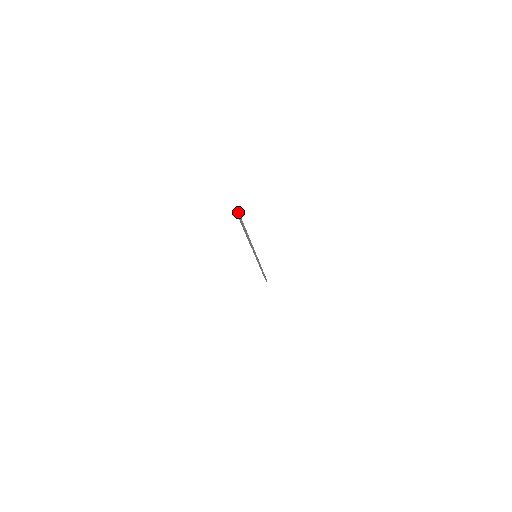
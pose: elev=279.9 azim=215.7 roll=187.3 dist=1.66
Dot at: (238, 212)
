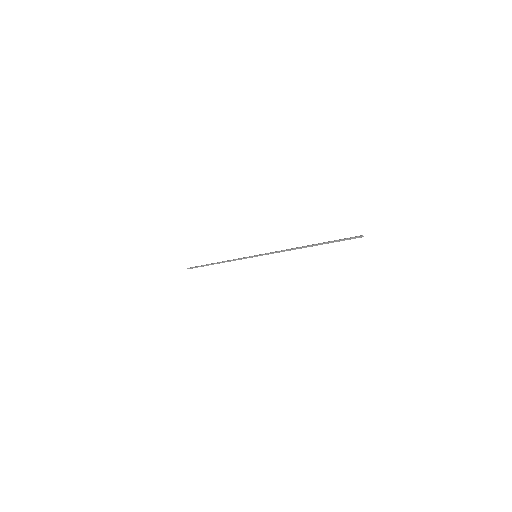
Dot at: (359, 236)
